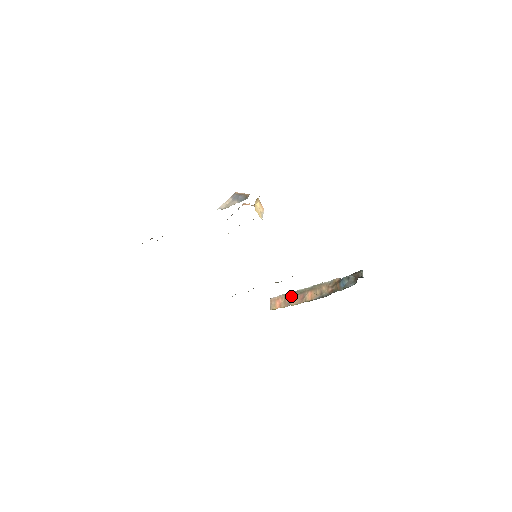
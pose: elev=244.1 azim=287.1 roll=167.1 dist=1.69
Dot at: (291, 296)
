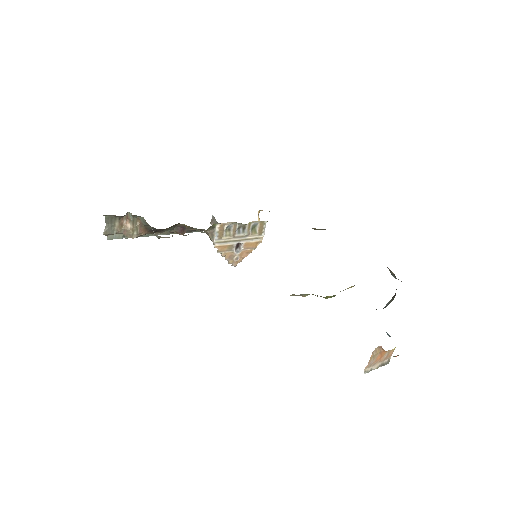
Dot at: occluded
